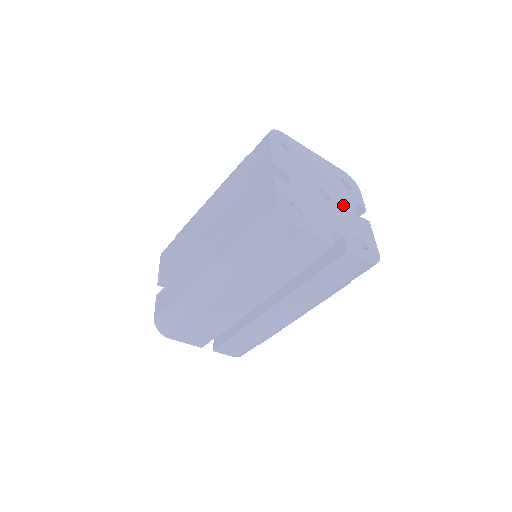
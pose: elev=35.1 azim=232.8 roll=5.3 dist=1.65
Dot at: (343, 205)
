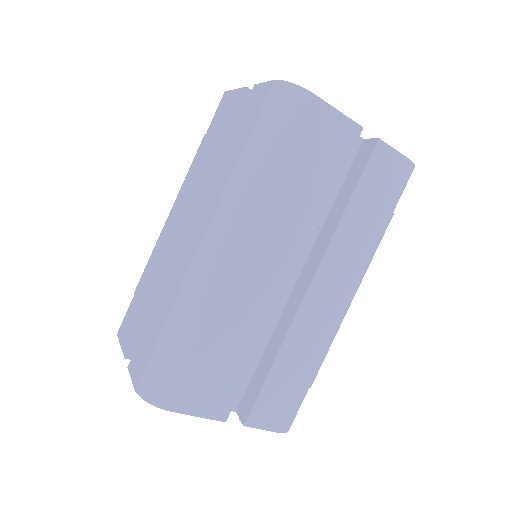
Dot at: occluded
